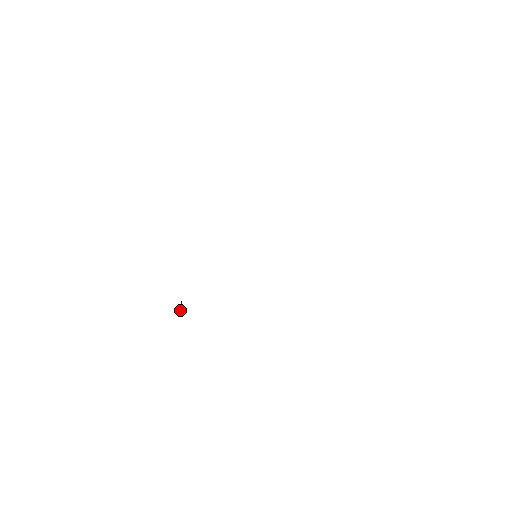
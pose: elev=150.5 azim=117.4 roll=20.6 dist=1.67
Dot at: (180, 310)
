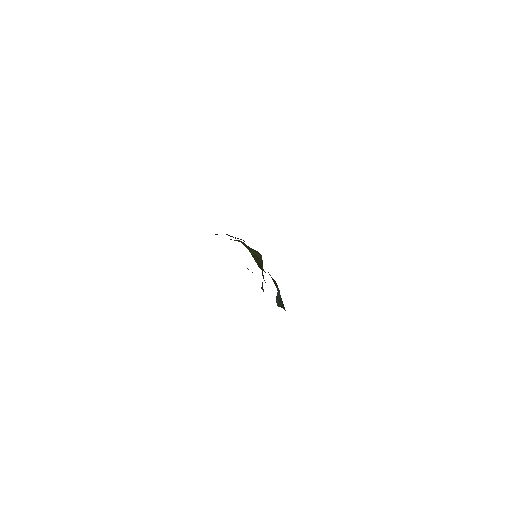
Dot at: occluded
